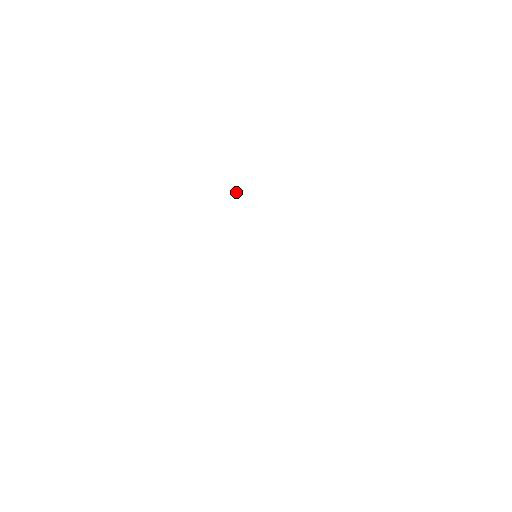
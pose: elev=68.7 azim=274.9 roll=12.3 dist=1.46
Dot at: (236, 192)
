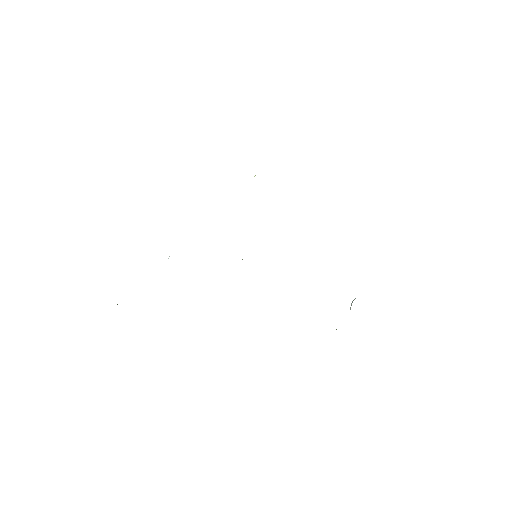
Dot at: occluded
